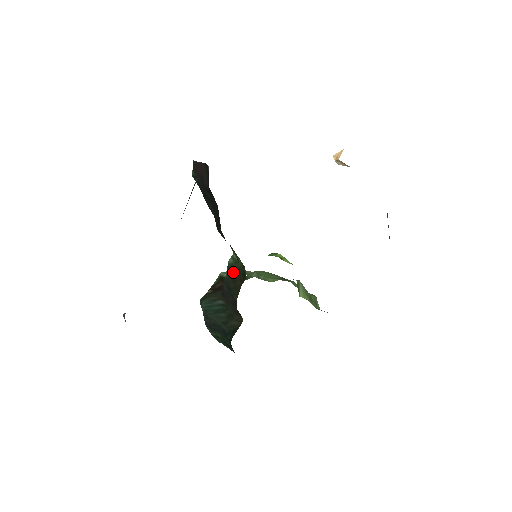
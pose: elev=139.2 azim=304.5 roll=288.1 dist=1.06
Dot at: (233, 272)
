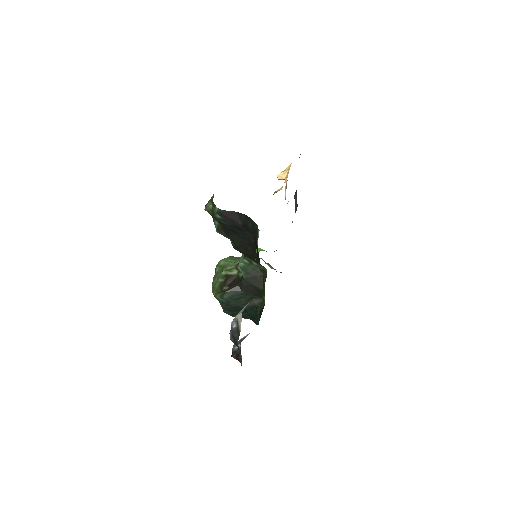
Dot at: (250, 272)
